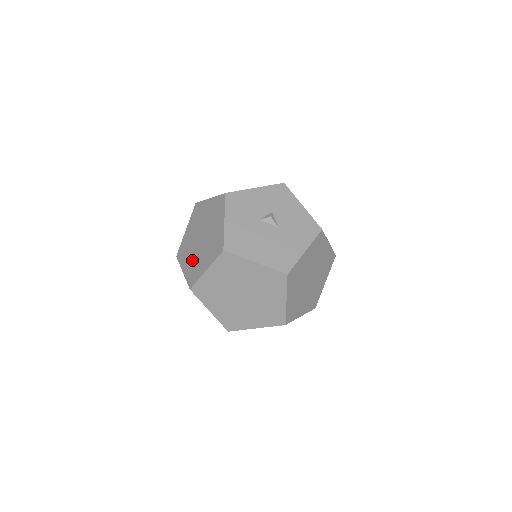
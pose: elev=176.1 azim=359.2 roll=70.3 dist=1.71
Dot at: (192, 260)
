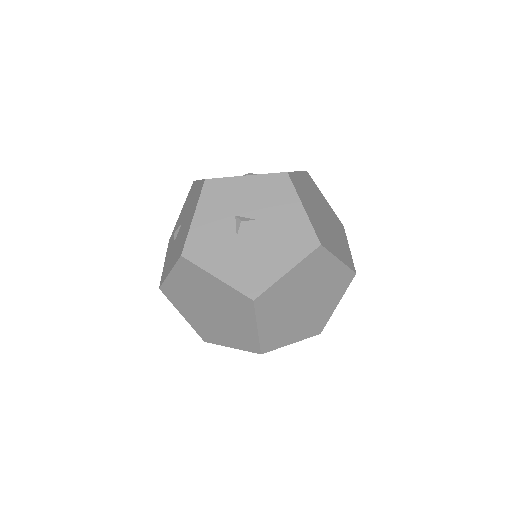
Dot at: (228, 333)
